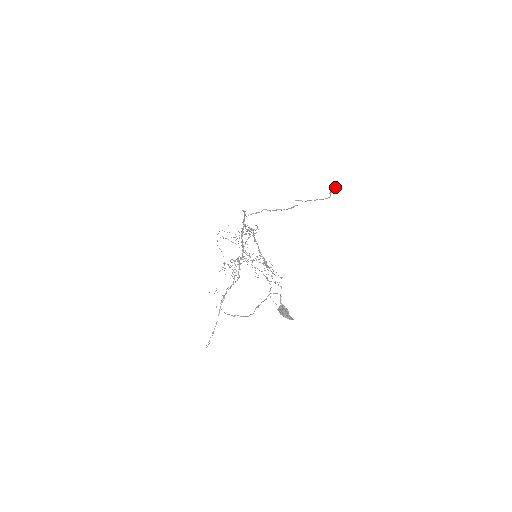
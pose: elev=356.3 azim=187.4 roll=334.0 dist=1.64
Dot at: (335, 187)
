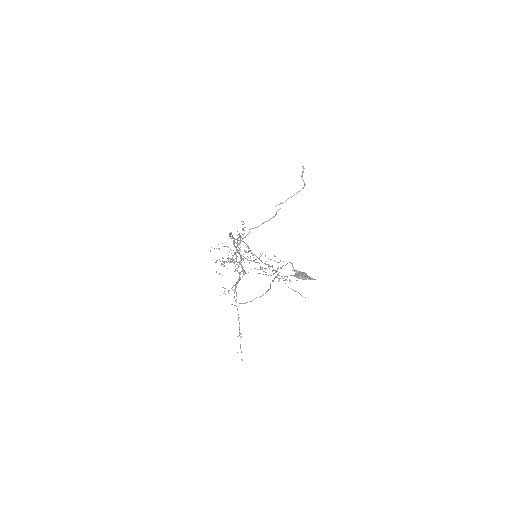
Dot at: (302, 166)
